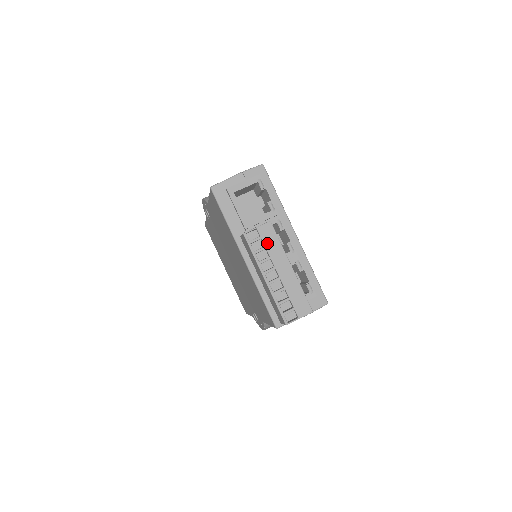
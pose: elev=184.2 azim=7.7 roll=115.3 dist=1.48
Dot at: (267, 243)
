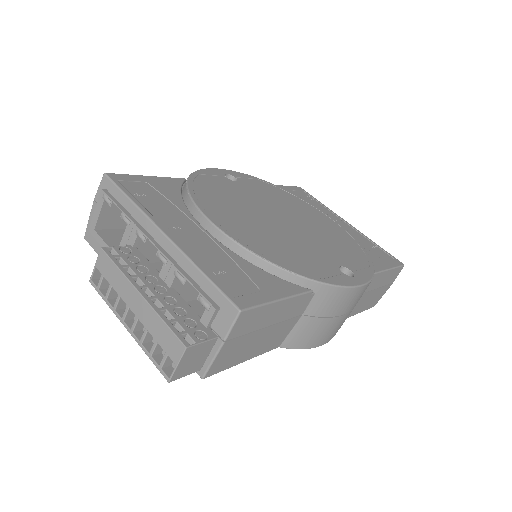
Dot at: (109, 279)
